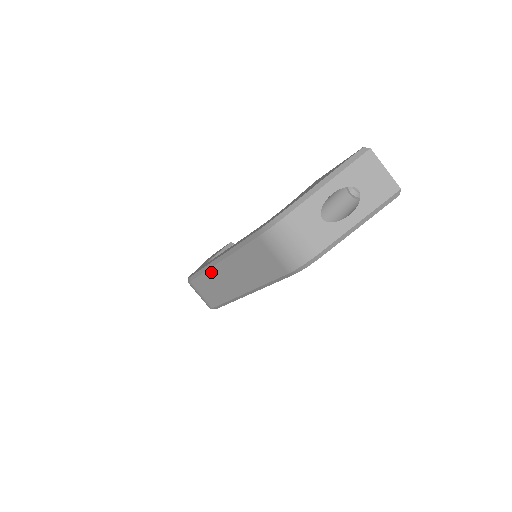
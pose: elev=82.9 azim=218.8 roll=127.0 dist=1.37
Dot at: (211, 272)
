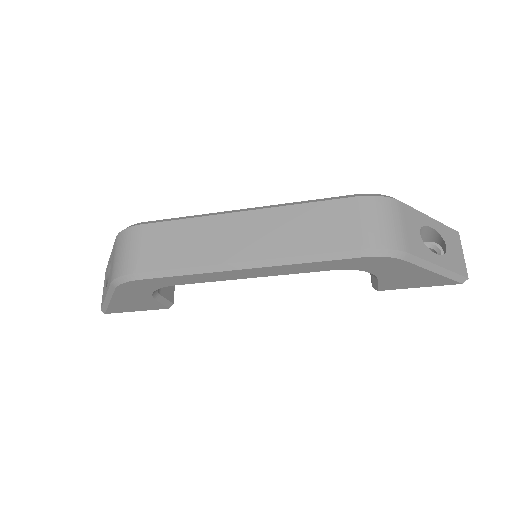
Dot at: (209, 220)
